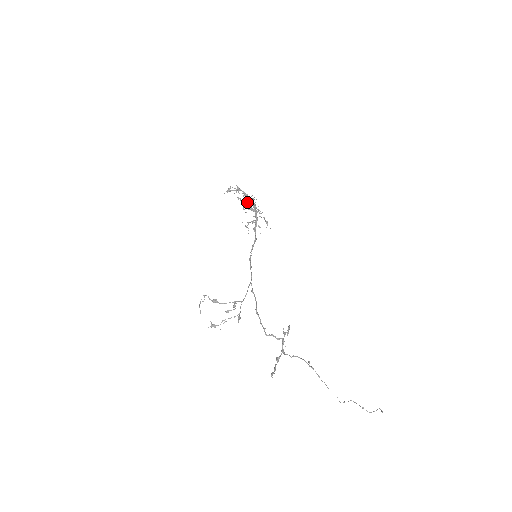
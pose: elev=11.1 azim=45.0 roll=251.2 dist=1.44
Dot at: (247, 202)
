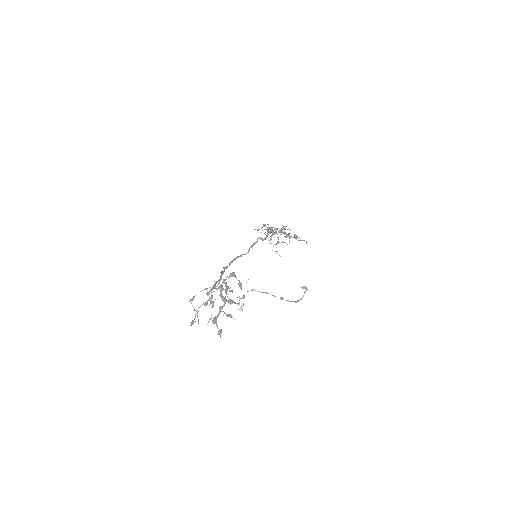
Dot at: (262, 227)
